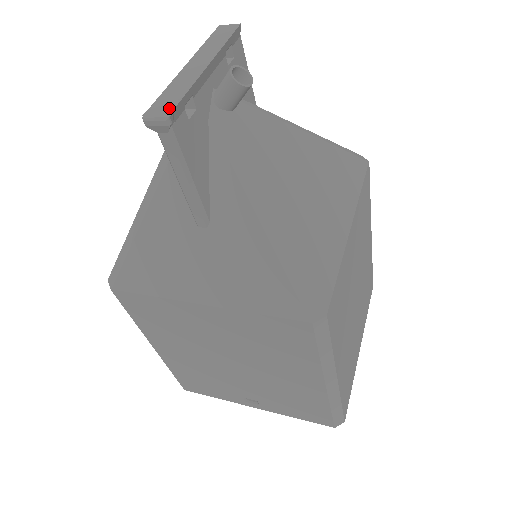
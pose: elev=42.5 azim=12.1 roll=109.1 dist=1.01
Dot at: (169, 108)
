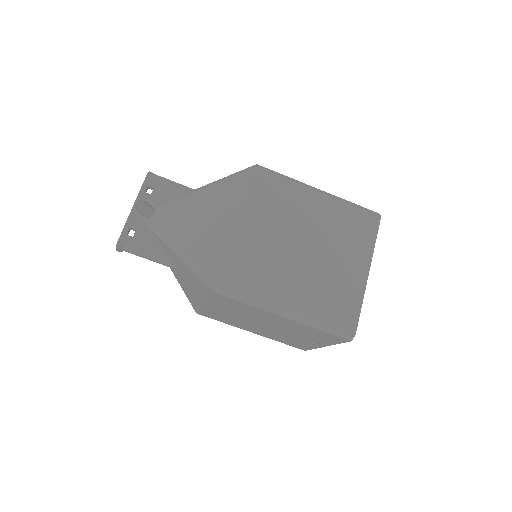
Dot at: (118, 241)
